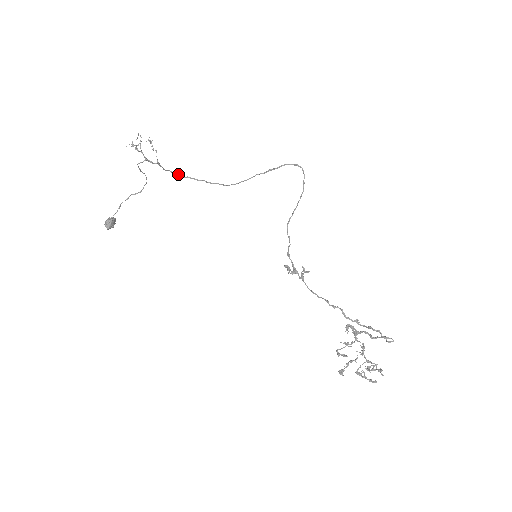
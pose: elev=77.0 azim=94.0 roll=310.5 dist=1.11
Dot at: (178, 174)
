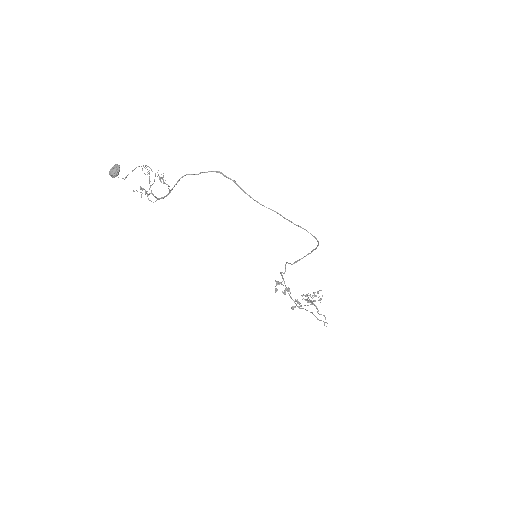
Dot at: occluded
